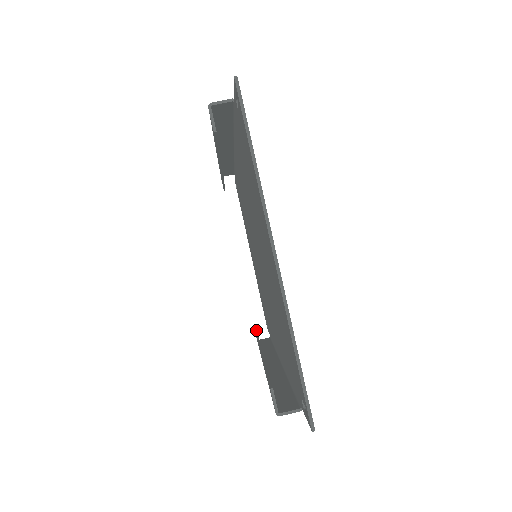
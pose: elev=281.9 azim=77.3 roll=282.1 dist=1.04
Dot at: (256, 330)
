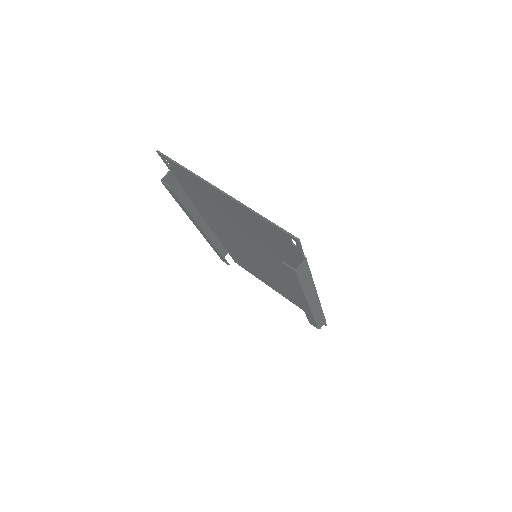
Dot at: (307, 317)
